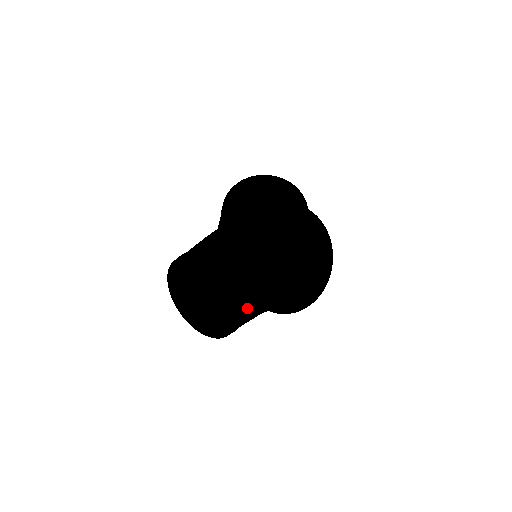
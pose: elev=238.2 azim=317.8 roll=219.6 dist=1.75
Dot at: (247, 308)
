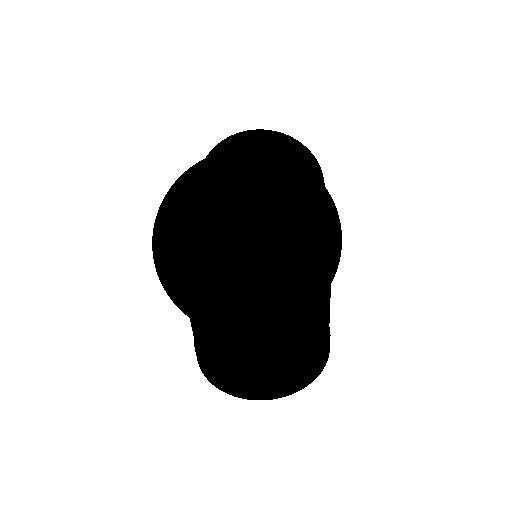
Dot at: (273, 338)
